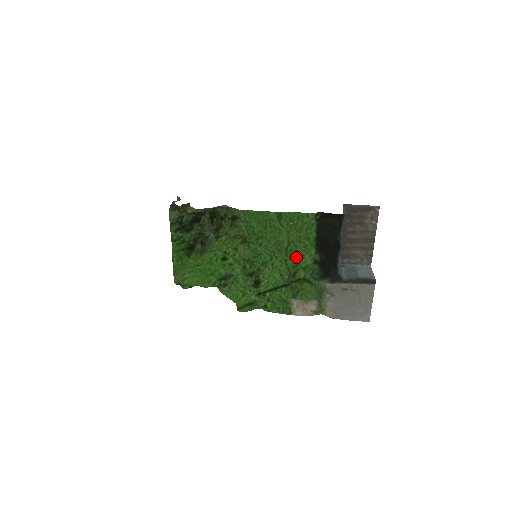
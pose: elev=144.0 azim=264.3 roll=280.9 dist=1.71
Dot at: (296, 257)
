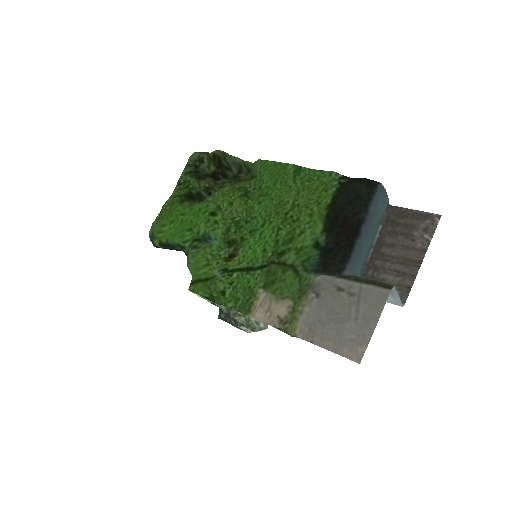
Dot at: (294, 229)
